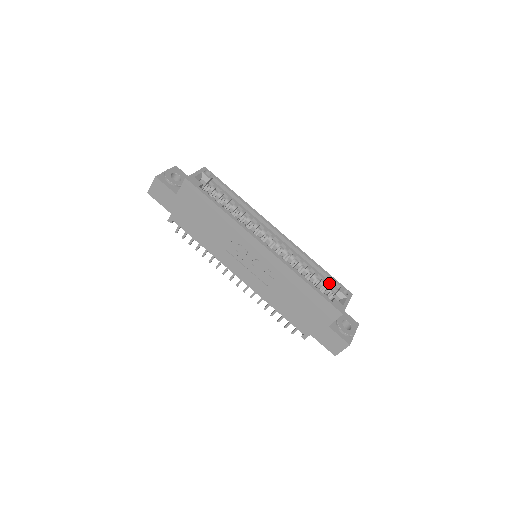
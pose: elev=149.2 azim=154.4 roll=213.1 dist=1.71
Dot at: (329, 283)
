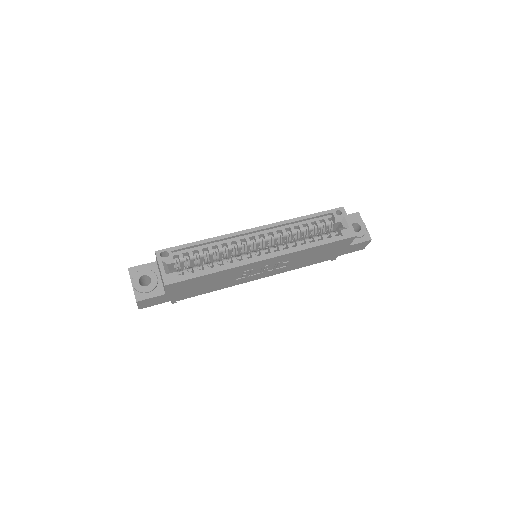
Dot at: (323, 219)
